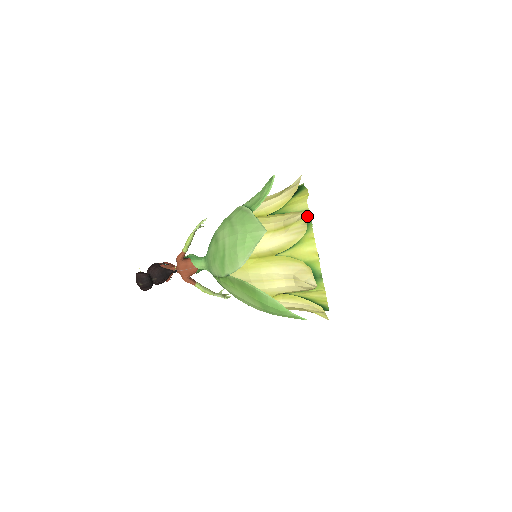
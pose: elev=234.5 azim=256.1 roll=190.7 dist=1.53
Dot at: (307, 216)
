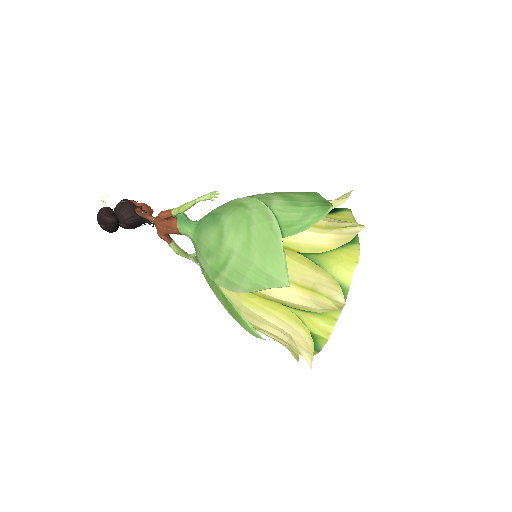
Dot at: (344, 294)
